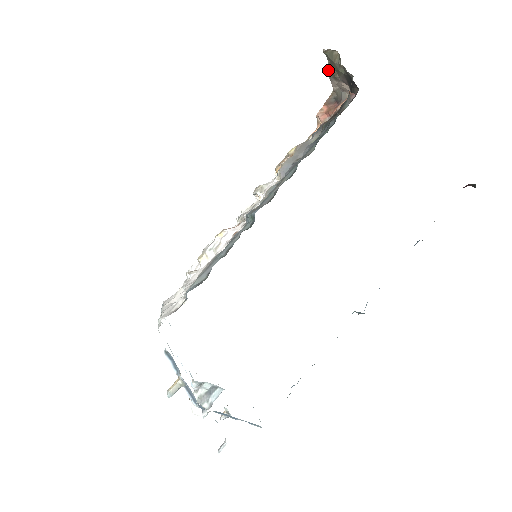
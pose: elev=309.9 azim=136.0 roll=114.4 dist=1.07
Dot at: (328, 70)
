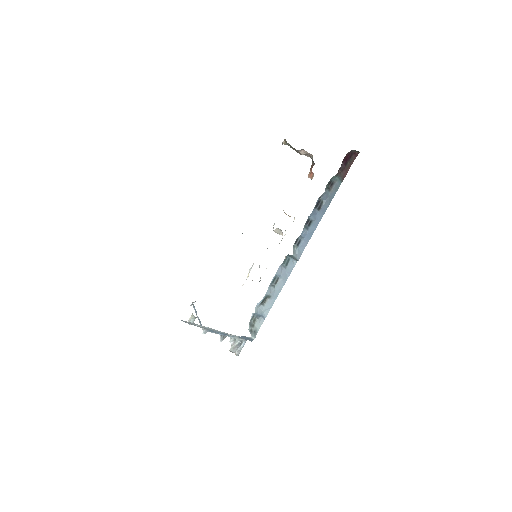
Dot at: occluded
